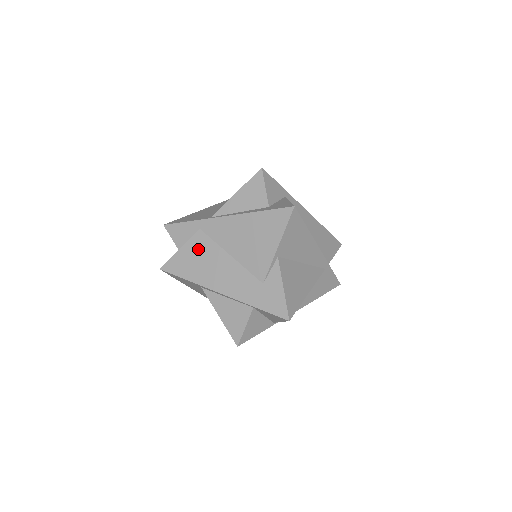
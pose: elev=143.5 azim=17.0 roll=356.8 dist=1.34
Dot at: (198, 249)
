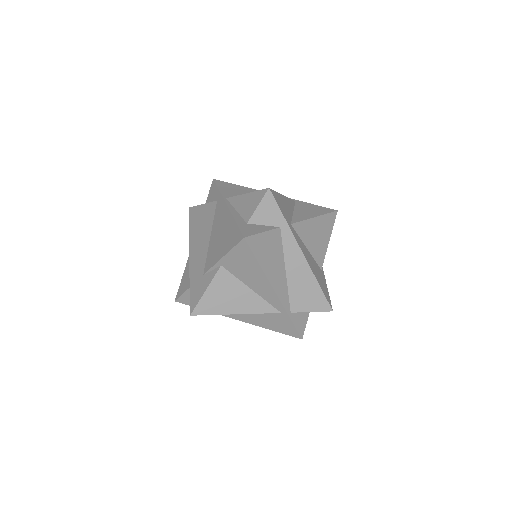
Dot at: (206, 214)
